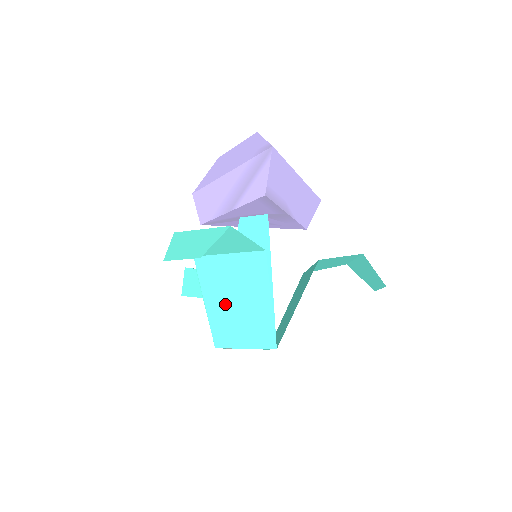
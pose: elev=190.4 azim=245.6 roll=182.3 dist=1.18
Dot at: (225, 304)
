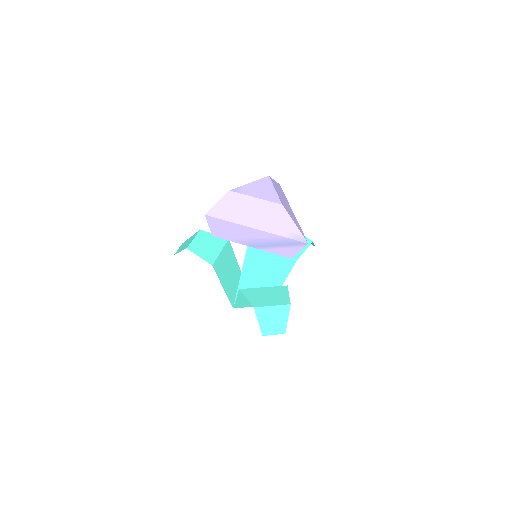
Dot at: occluded
